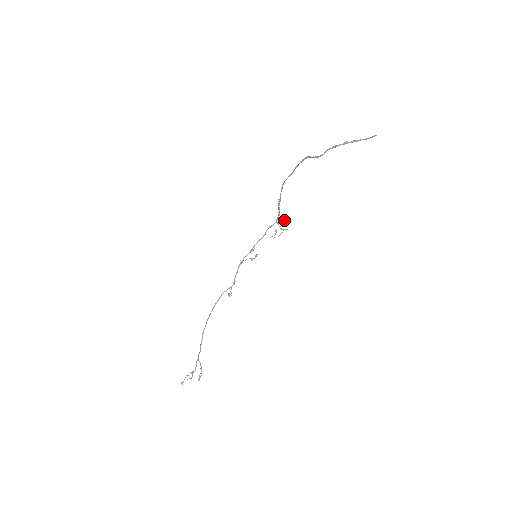
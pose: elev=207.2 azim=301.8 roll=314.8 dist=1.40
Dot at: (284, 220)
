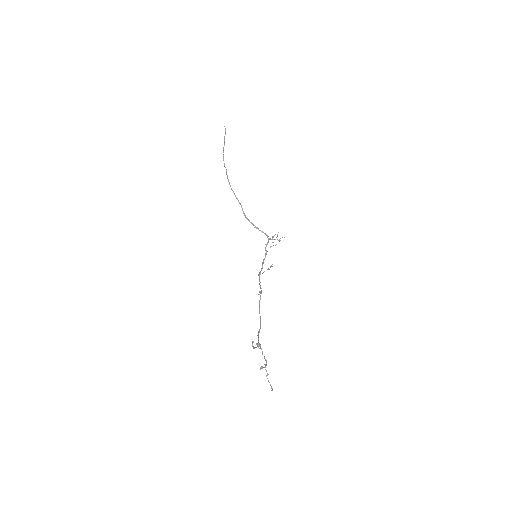
Dot at: occluded
